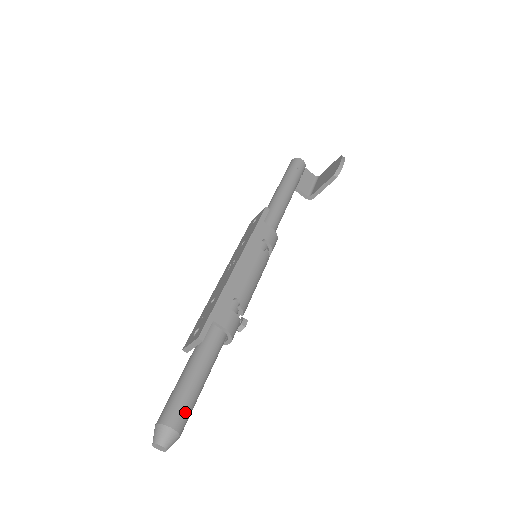
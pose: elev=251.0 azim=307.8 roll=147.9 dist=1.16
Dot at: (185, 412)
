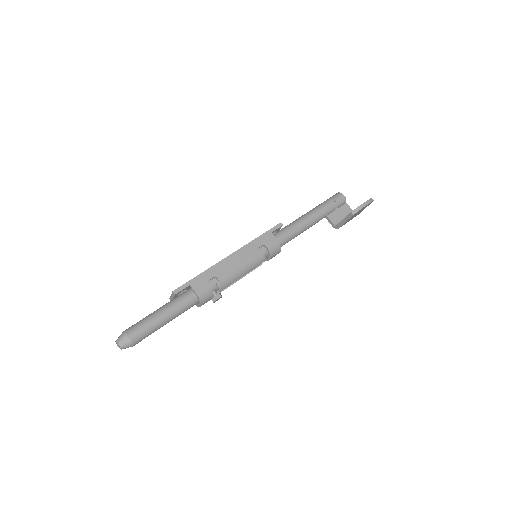
Dot at: (142, 332)
